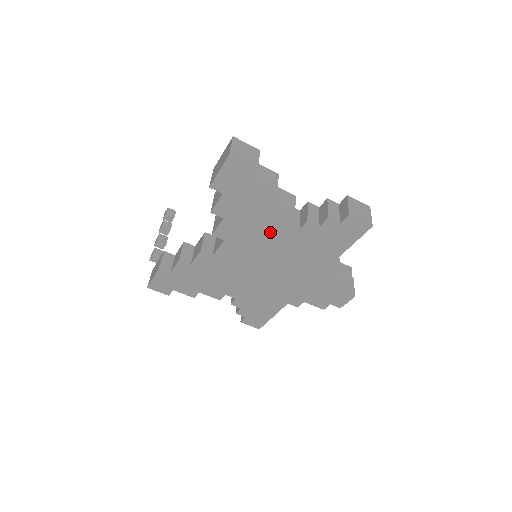
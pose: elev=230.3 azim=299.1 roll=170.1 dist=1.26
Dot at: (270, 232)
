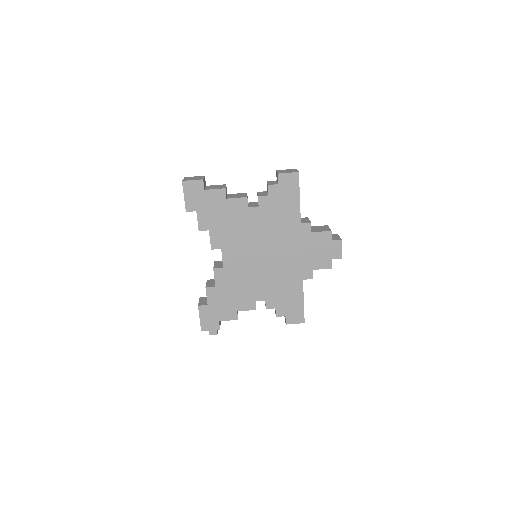
Dot at: (243, 222)
